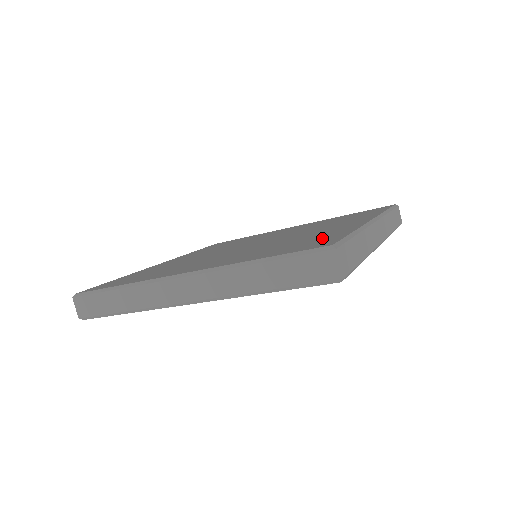
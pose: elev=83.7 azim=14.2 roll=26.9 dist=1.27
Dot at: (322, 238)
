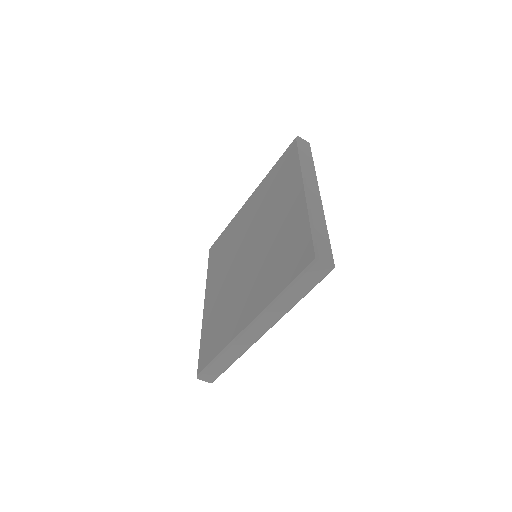
Dot at: (297, 241)
